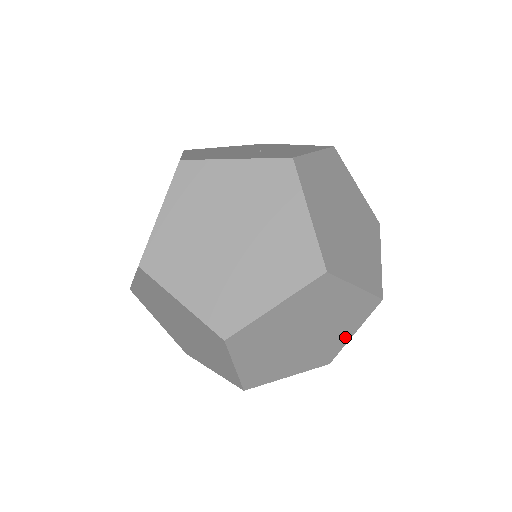
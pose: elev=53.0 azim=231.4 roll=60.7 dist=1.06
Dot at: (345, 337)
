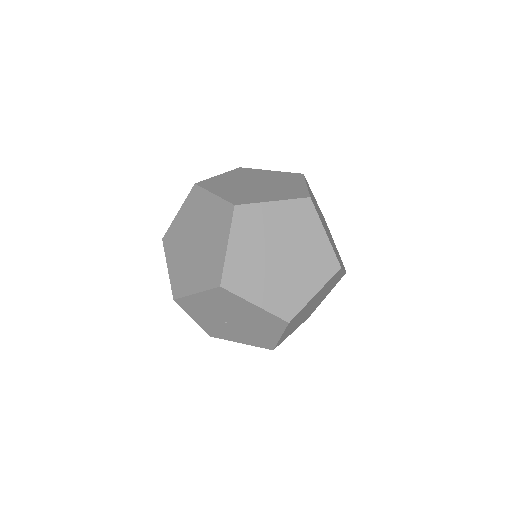
Dot at: (308, 292)
